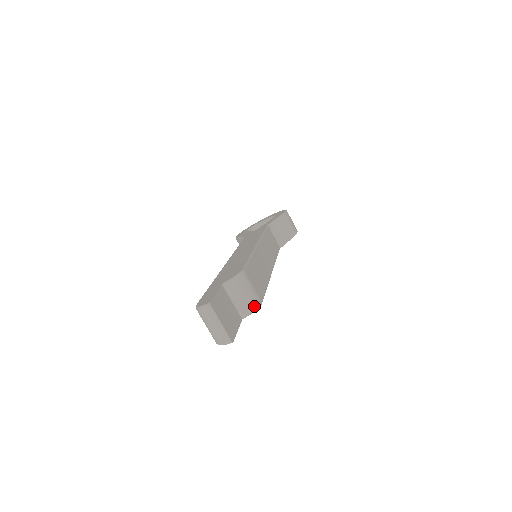
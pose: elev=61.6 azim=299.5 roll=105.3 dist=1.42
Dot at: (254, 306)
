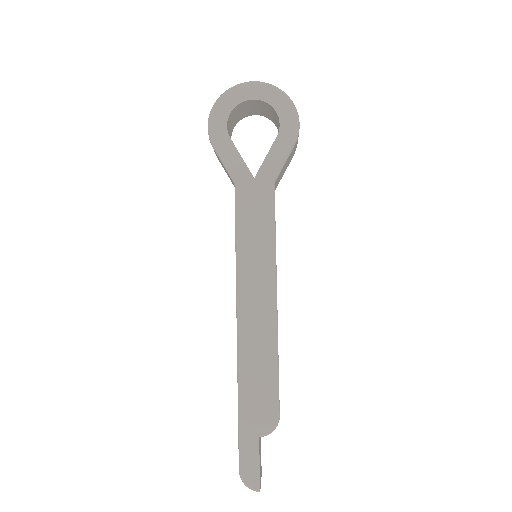
Dot at: occluded
